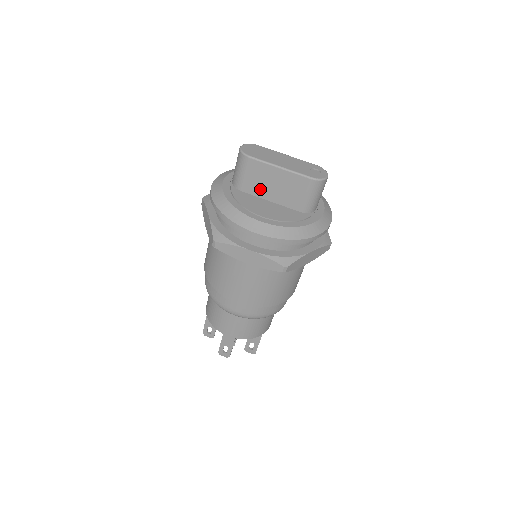
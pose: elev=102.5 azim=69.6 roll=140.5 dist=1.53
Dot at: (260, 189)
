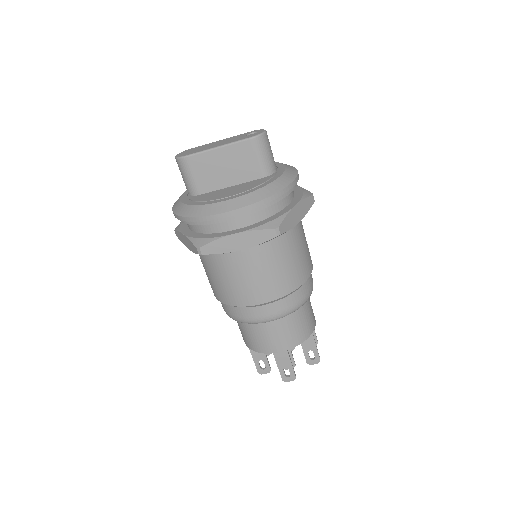
Dot at: (214, 181)
